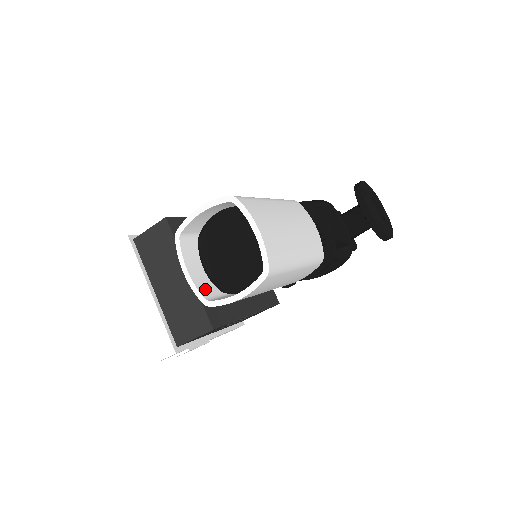
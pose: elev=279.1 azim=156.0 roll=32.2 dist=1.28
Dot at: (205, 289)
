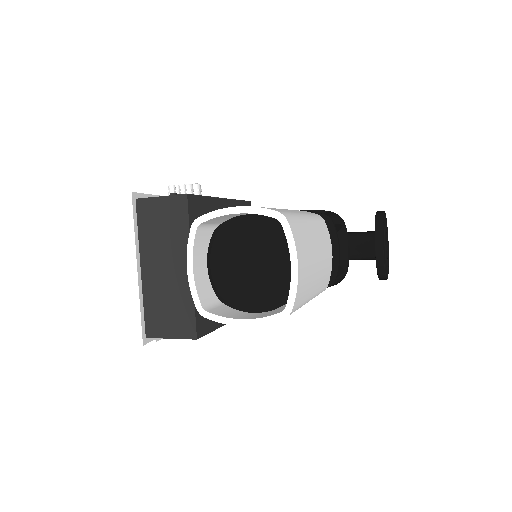
Dot at: (204, 293)
